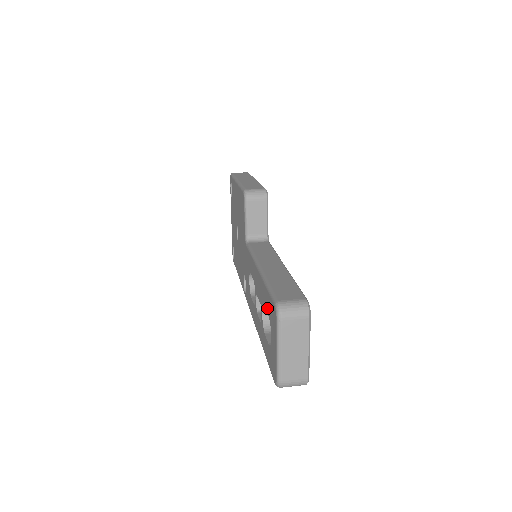
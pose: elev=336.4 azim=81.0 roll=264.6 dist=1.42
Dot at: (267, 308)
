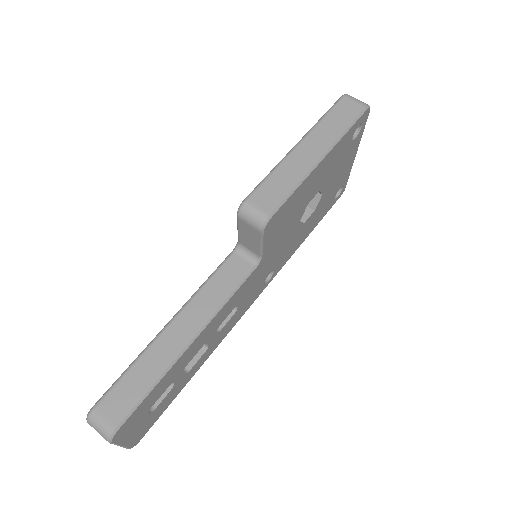
Dot at: occluded
